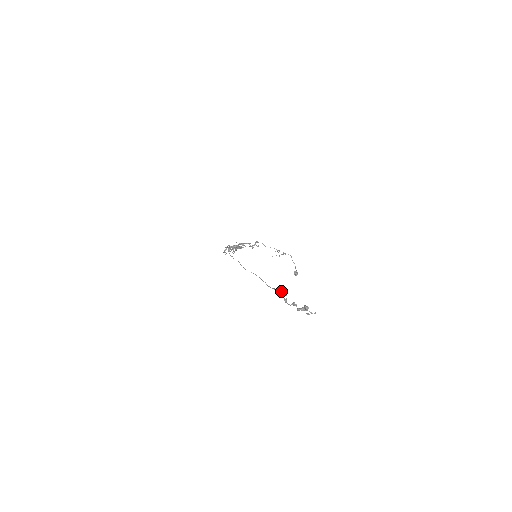
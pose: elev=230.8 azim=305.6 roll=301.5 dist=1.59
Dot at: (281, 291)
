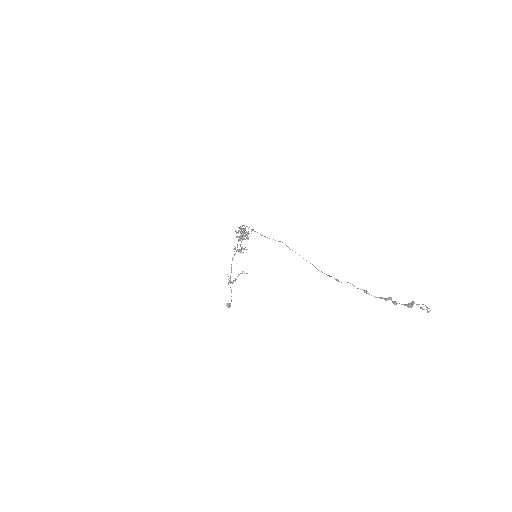
Dot at: occluded
